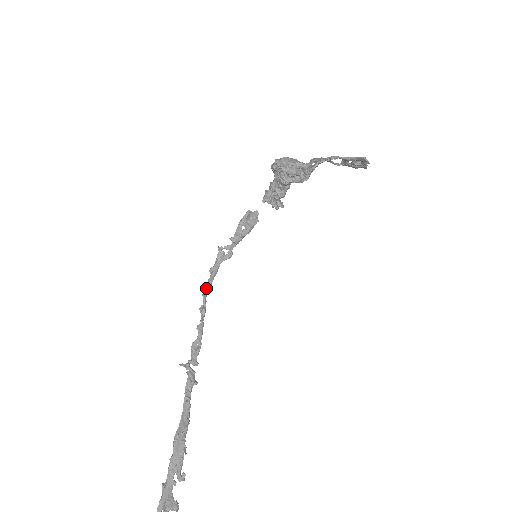
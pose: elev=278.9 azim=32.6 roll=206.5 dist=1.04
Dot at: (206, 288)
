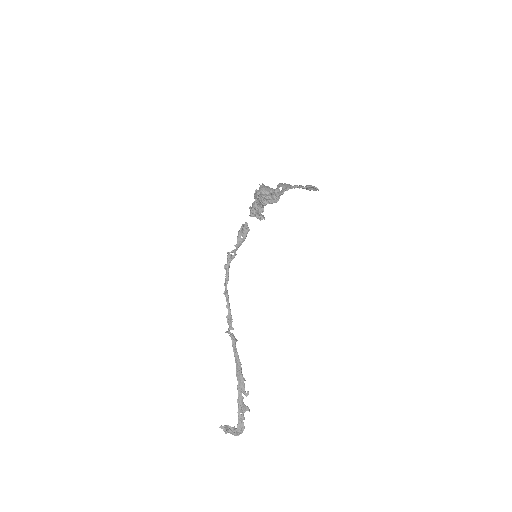
Dot at: (226, 281)
